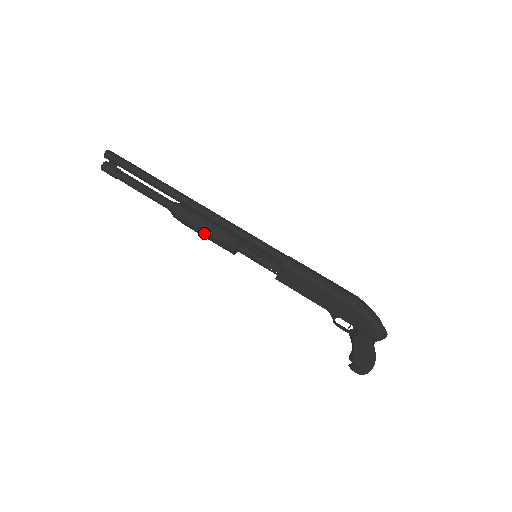
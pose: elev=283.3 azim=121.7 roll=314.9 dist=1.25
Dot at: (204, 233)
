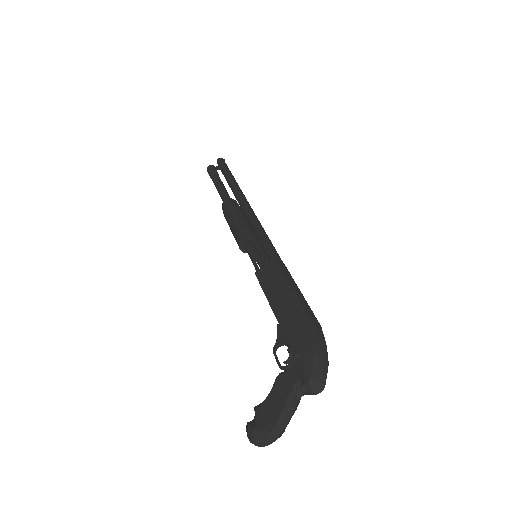
Dot at: (232, 219)
